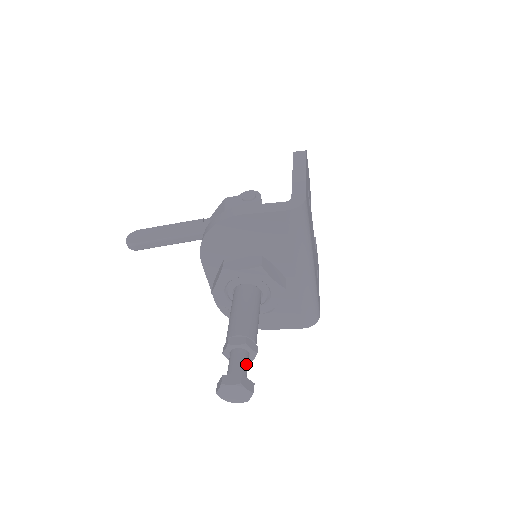
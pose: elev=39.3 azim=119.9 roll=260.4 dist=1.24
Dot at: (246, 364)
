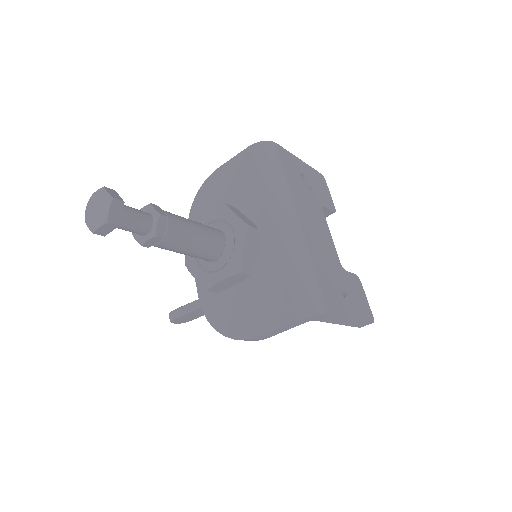
Dot at: (137, 211)
